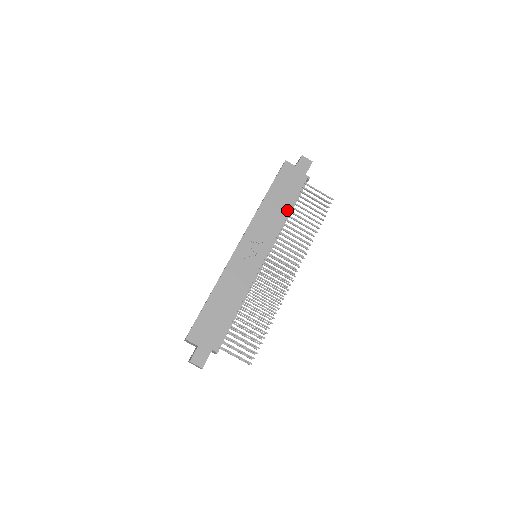
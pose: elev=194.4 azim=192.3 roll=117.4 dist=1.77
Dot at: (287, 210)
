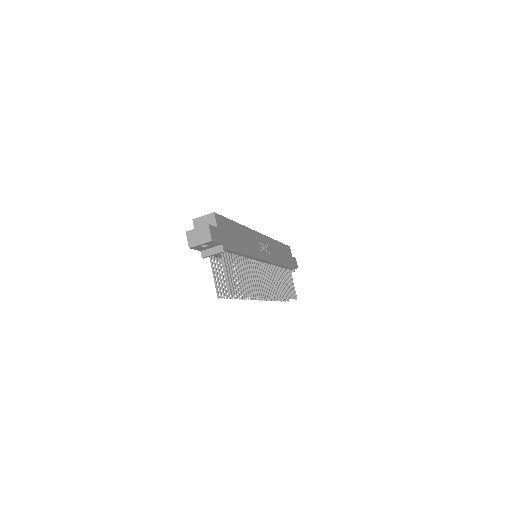
Dot at: (283, 263)
